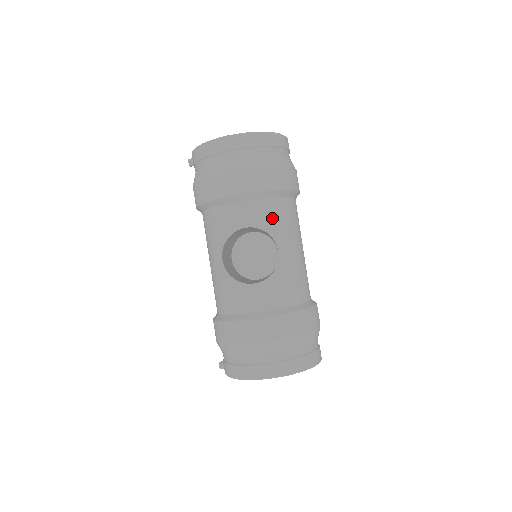
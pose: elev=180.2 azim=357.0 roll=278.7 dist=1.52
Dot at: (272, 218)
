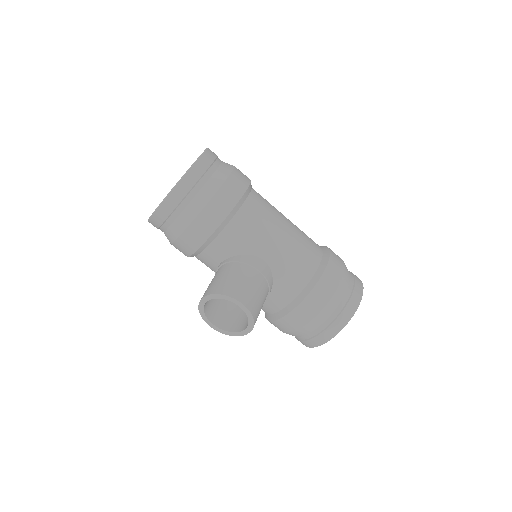
Dot at: (233, 247)
